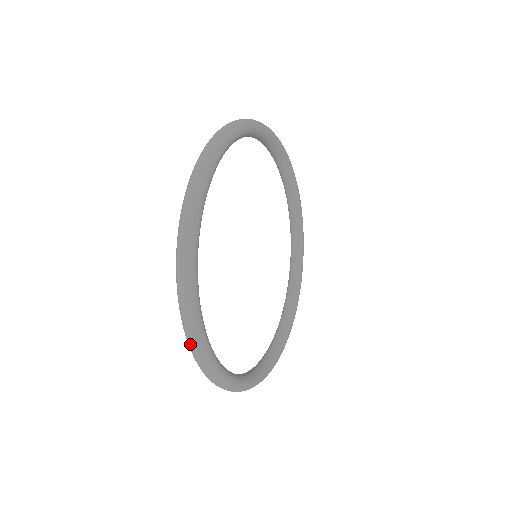
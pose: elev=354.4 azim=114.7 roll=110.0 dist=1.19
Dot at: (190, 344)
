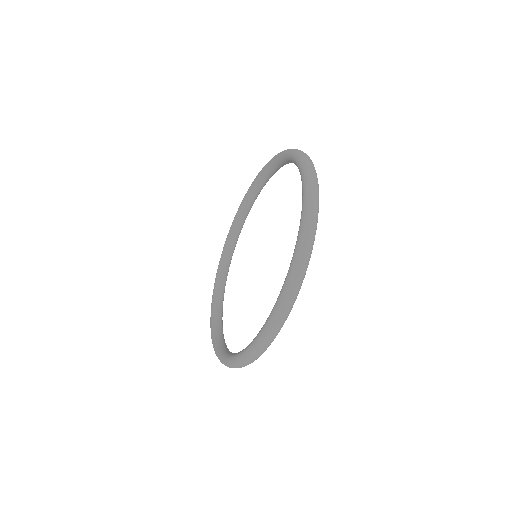
Dot at: (309, 232)
